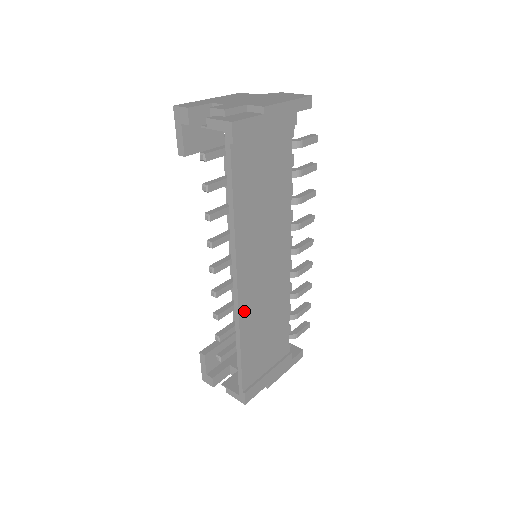
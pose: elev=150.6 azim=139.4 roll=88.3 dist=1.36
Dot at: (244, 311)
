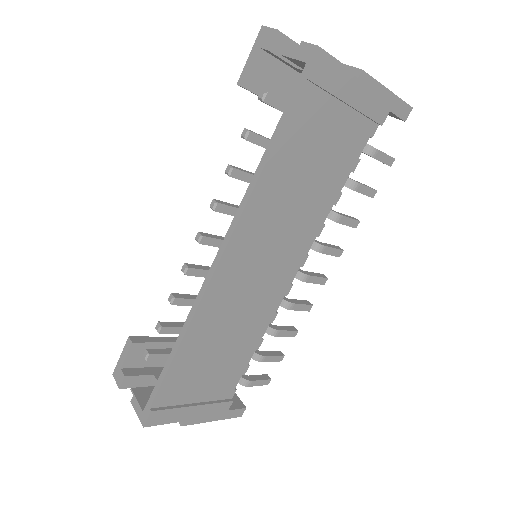
Dot at: (209, 302)
